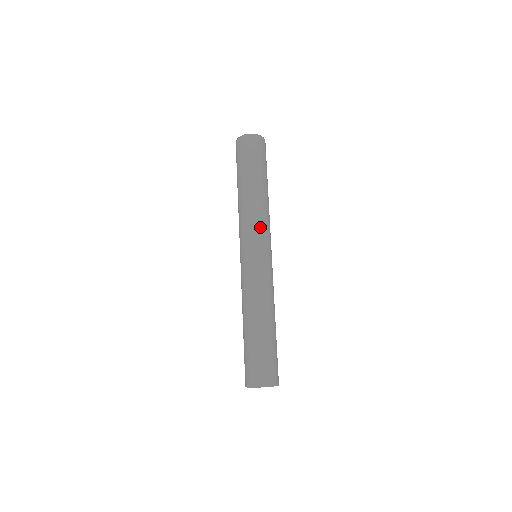
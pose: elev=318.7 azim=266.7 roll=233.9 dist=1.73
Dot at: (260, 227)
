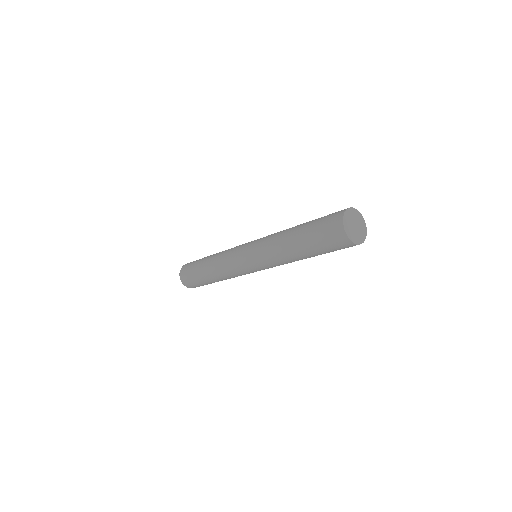
Dot at: occluded
